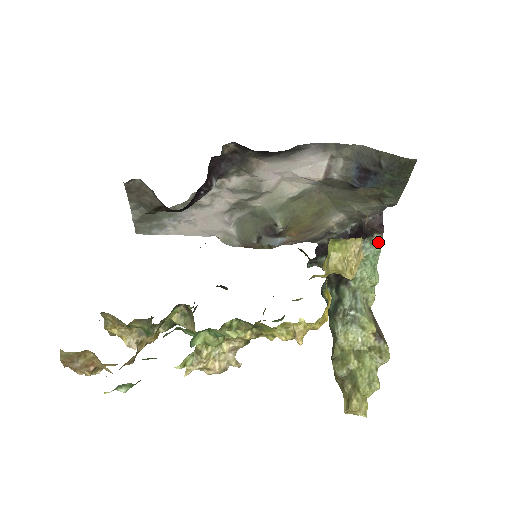
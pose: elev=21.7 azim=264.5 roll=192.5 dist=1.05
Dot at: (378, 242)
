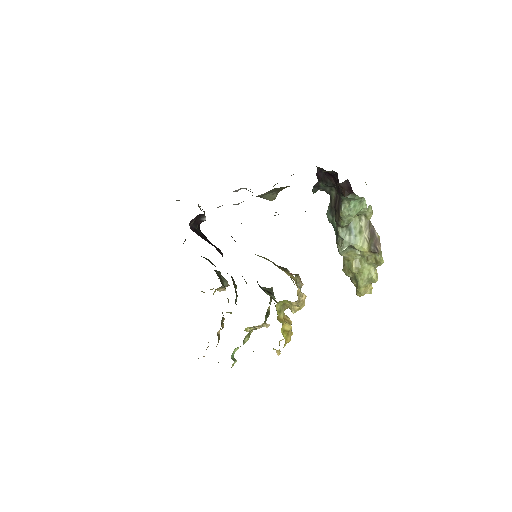
Dot at: (353, 197)
